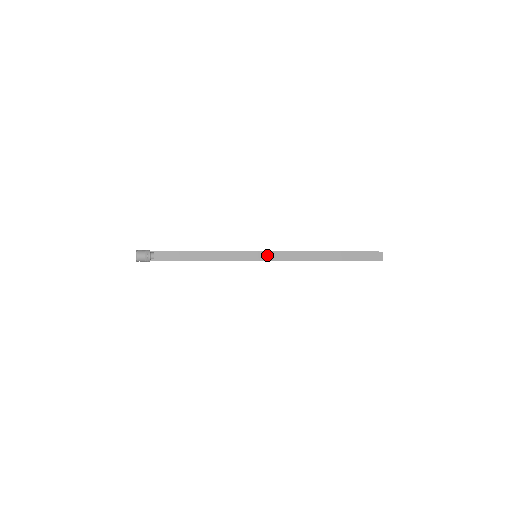
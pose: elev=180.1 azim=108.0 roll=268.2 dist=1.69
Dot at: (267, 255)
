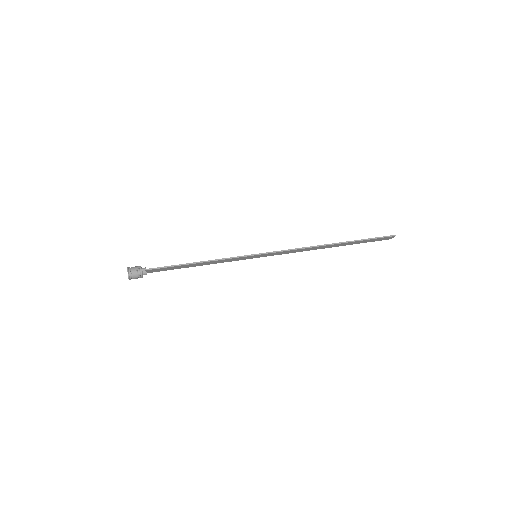
Dot at: (268, 255)
